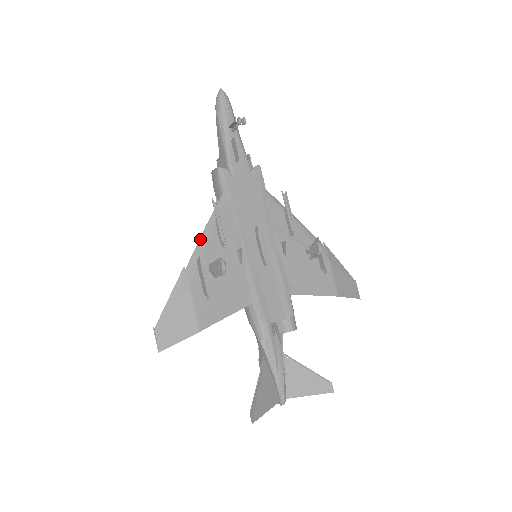
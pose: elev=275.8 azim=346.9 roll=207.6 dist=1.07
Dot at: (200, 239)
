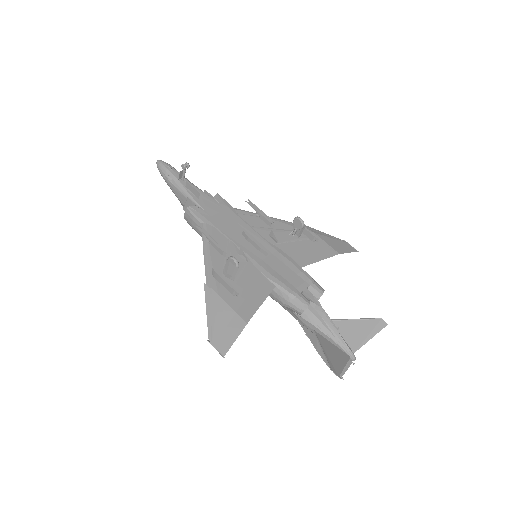
Dot at: (204, 259)
